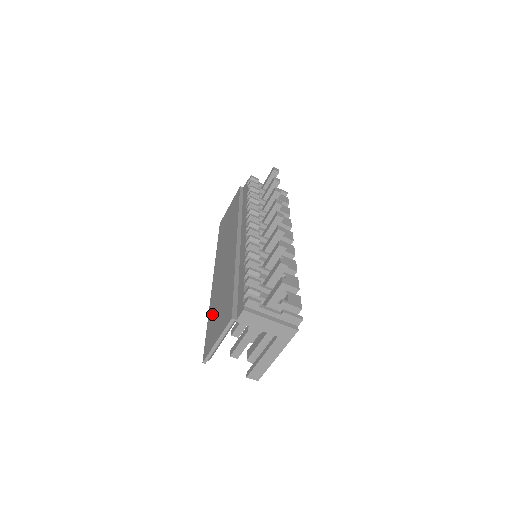
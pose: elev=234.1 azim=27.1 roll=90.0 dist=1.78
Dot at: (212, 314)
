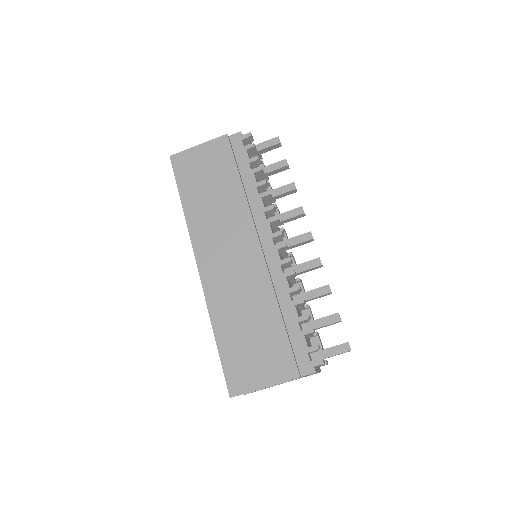
Dot at: (228, 334)
